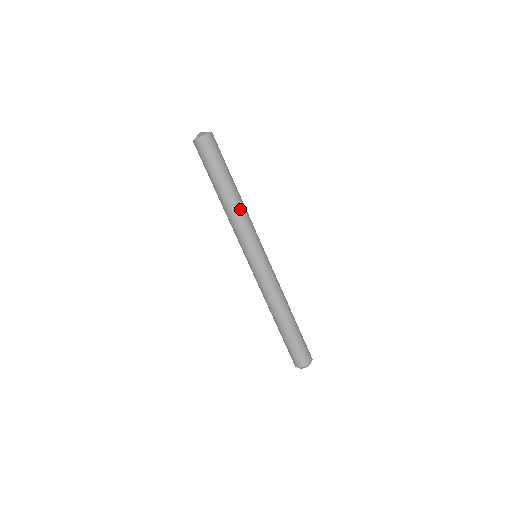
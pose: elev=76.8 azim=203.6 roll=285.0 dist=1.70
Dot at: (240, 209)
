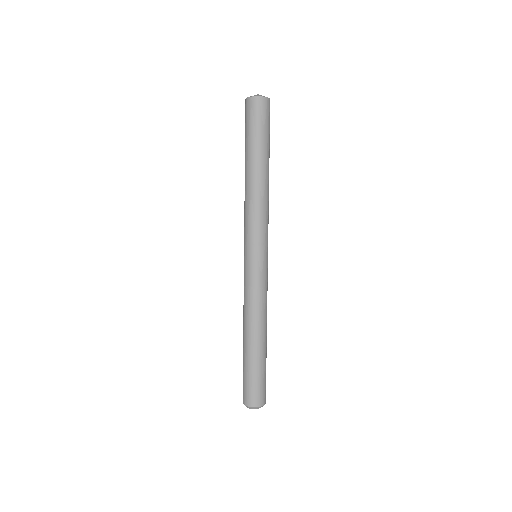
Dot at: (267, 195)
